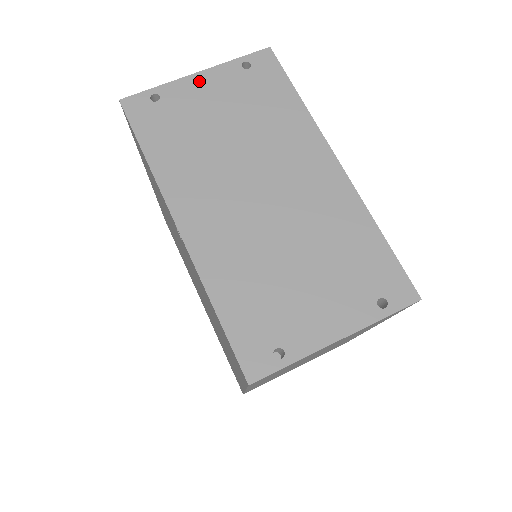
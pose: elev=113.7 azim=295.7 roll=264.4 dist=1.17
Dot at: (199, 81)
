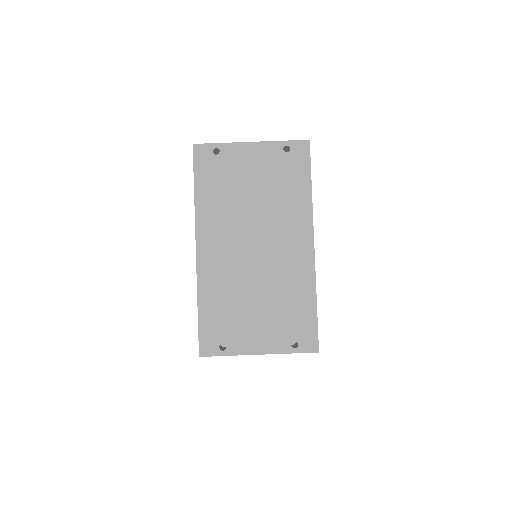
Dot at: (250, 149)
